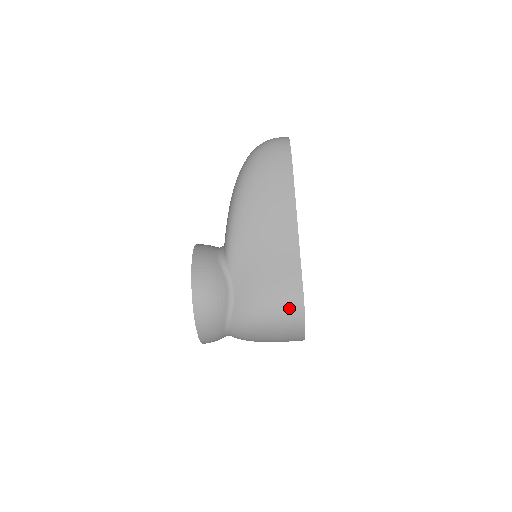
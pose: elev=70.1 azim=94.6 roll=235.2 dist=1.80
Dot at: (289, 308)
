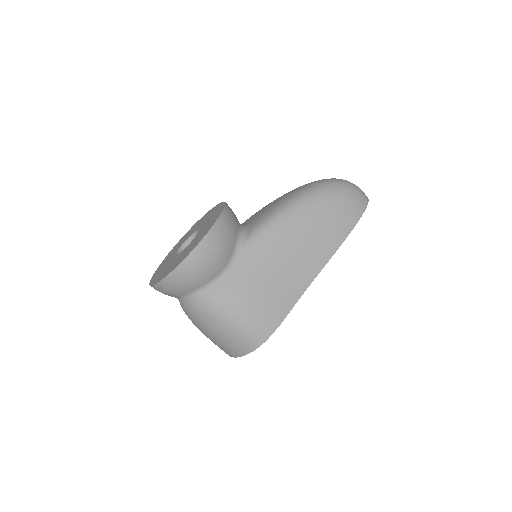
Dot at: (258, 328)
